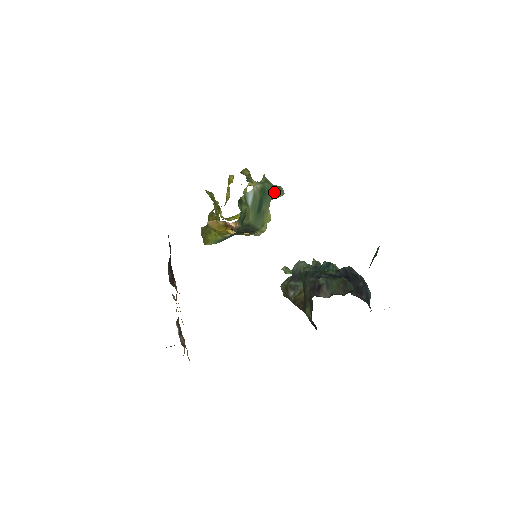
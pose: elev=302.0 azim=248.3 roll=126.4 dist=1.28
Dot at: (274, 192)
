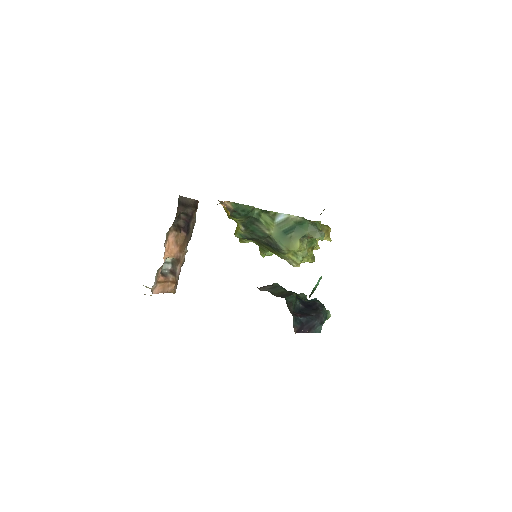
Dot at: (312, 230)
